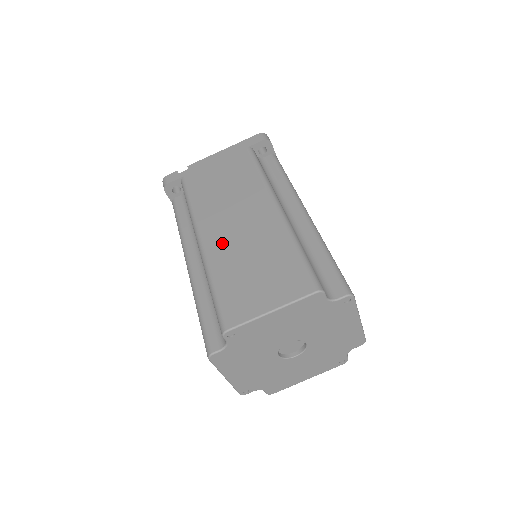
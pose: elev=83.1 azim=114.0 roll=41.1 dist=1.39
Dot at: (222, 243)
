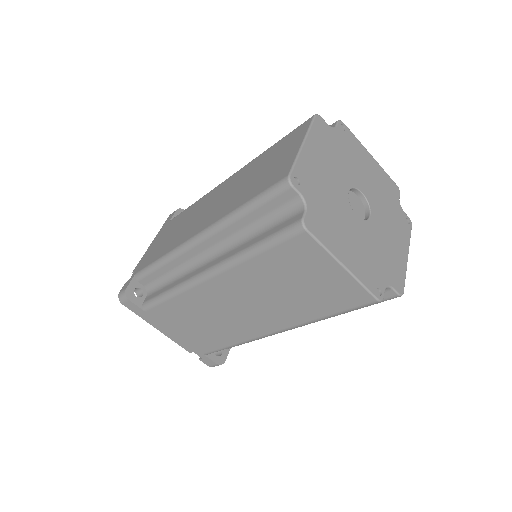
Dot at: (215, 212)
